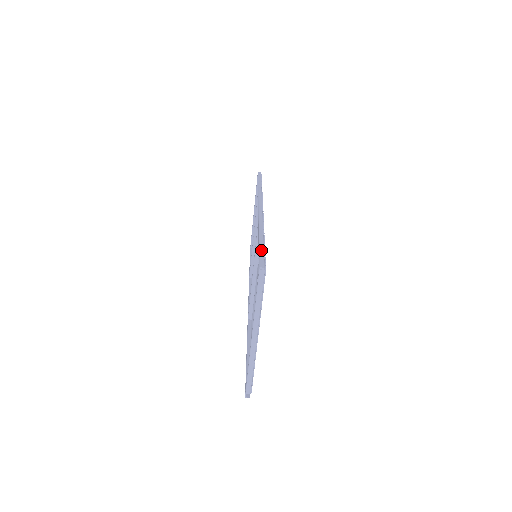
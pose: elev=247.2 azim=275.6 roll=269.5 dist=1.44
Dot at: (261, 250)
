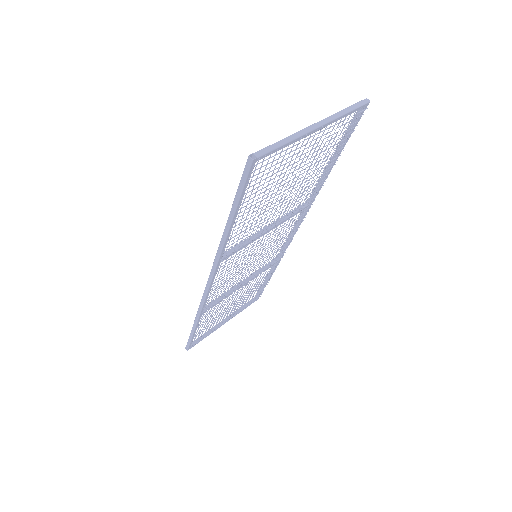
Dot at: (347, 136)
